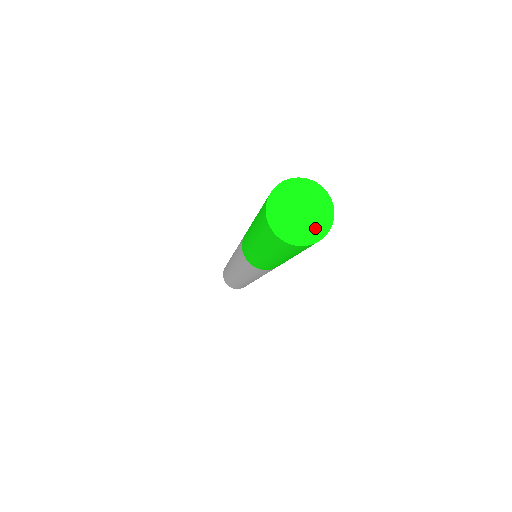
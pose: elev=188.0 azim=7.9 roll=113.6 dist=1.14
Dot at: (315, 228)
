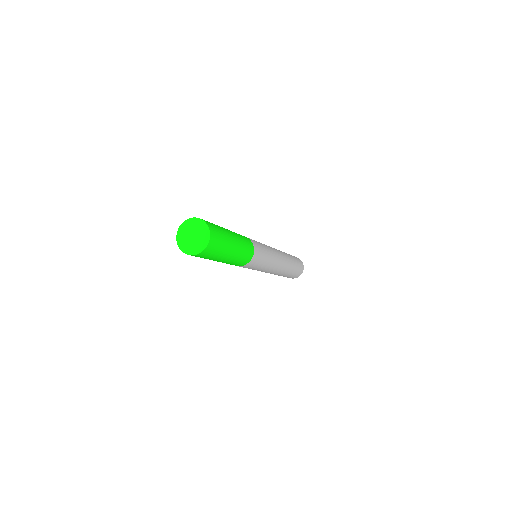
Dot at: (203, 238)
